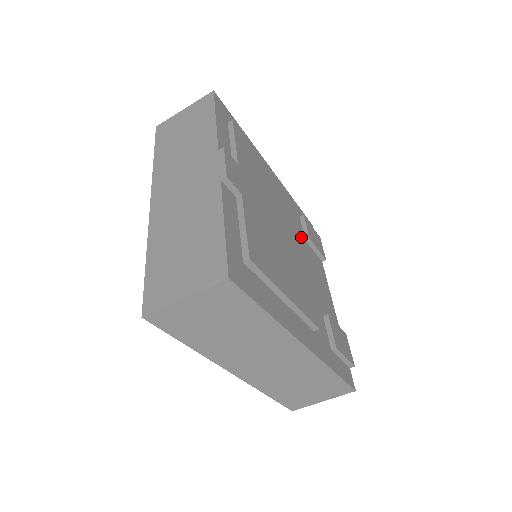
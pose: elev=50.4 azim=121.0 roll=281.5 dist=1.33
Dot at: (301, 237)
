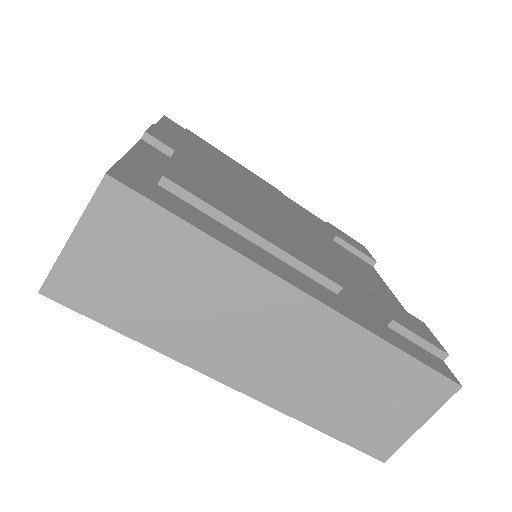
Dot at: (323, 235)
